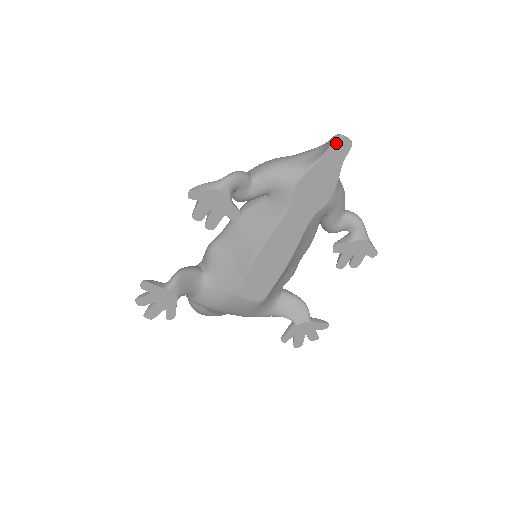
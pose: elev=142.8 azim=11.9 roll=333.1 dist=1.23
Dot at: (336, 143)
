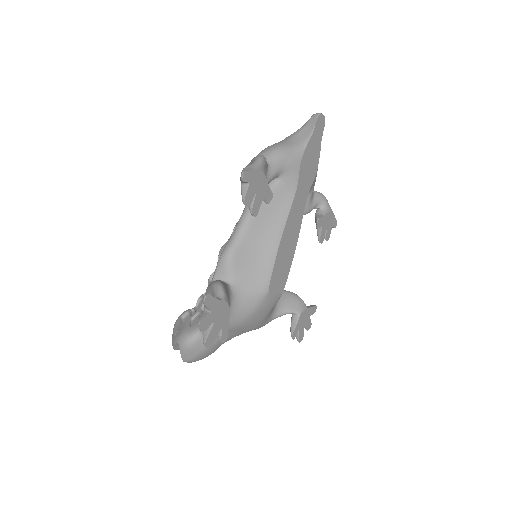
Dot at: (319, 119)
